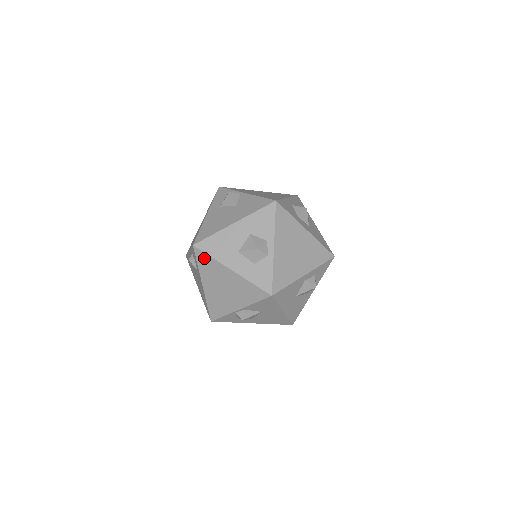
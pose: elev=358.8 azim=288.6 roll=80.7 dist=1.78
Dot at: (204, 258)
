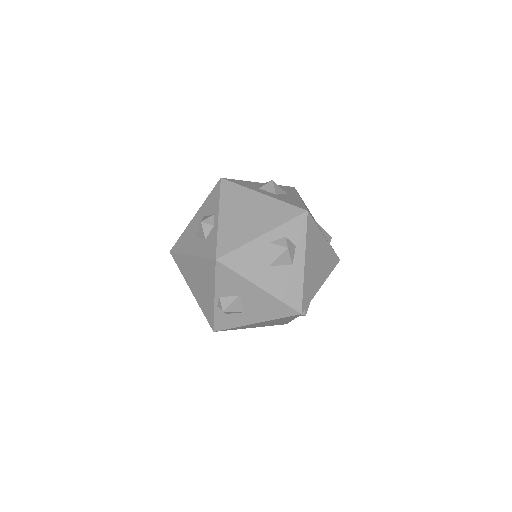
Dot at: (178, 259)
